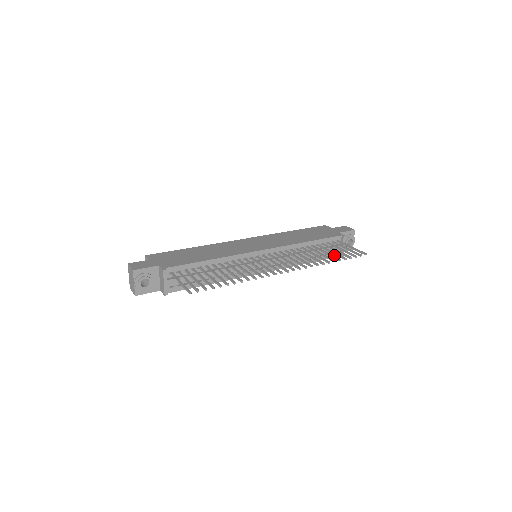
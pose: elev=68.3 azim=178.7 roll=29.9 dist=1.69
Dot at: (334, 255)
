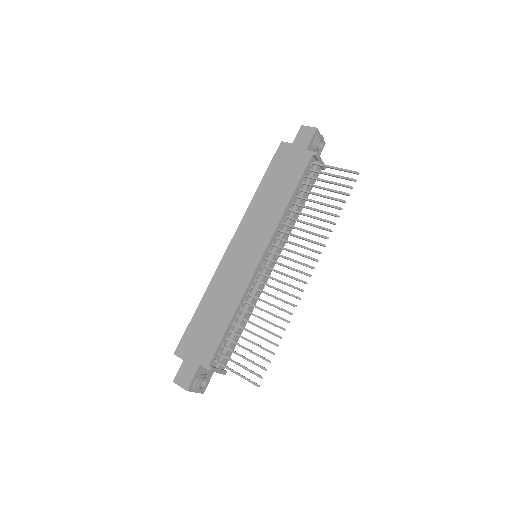
Dot at: (316, 175)
